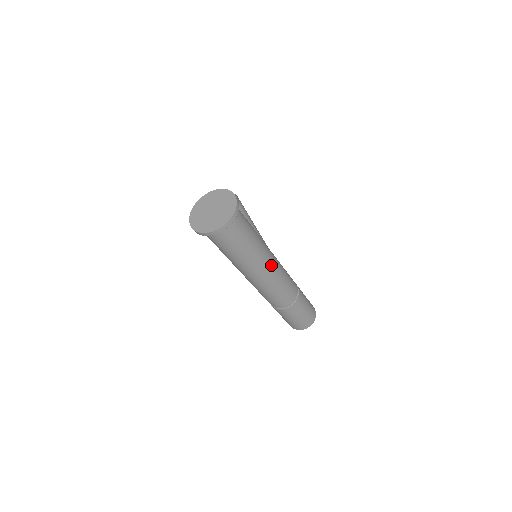
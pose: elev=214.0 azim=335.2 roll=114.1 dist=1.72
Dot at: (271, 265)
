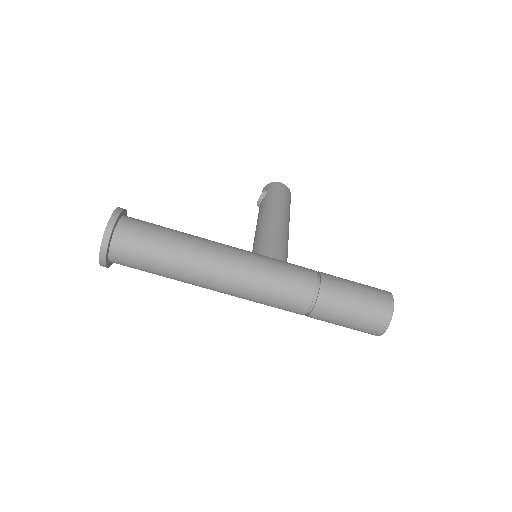
Dot at: (224, 269)
